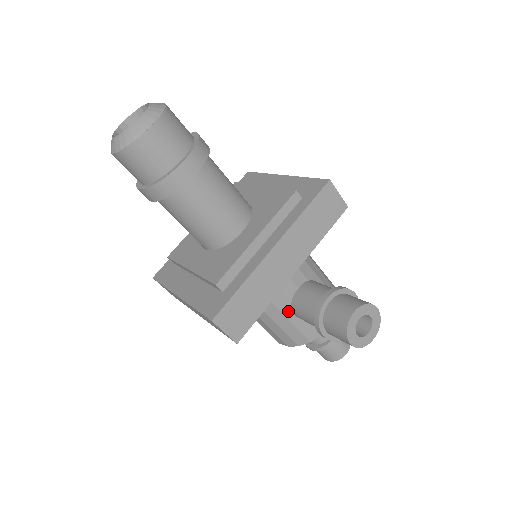
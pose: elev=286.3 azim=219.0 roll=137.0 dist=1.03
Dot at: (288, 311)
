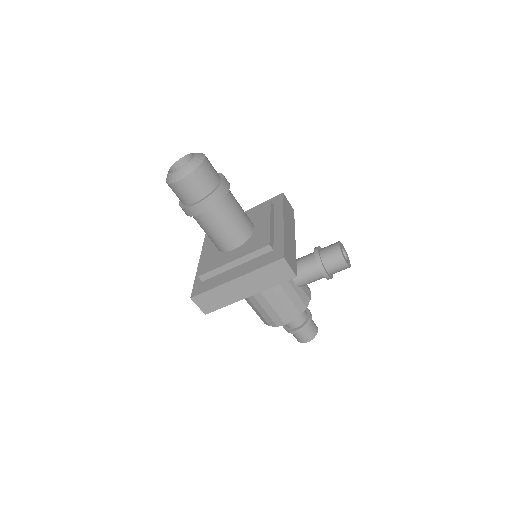
Dot at: (292, 281)
